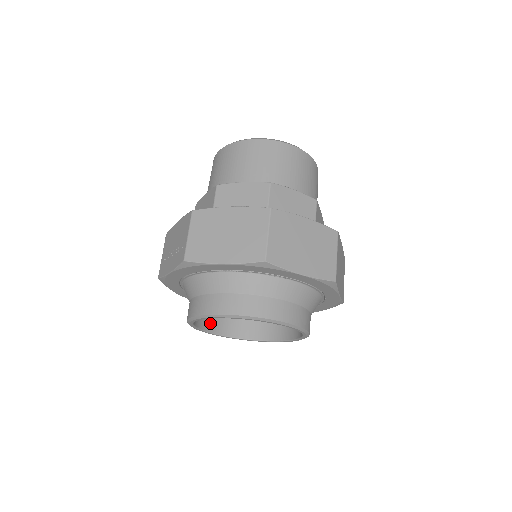
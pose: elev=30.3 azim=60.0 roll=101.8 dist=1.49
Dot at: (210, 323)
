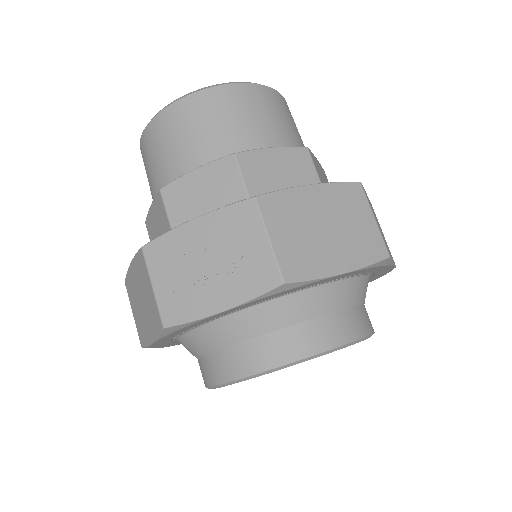
Dot at: occluded
